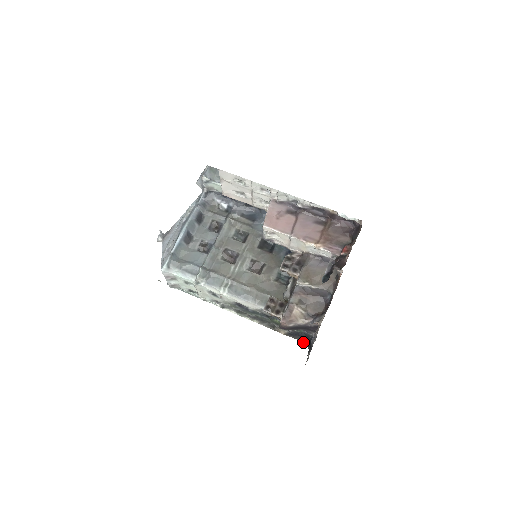
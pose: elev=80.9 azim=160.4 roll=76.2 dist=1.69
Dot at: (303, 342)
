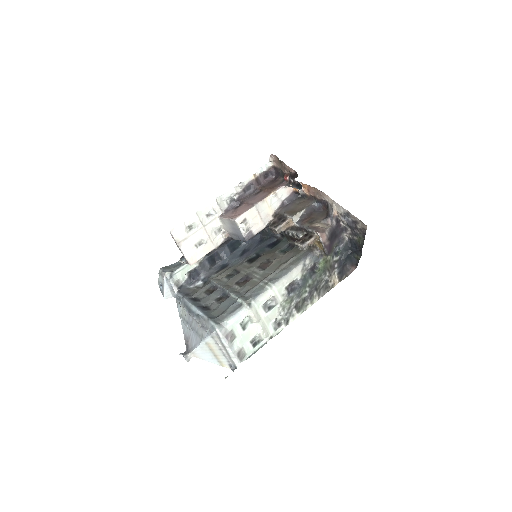
Dot at: occluded
